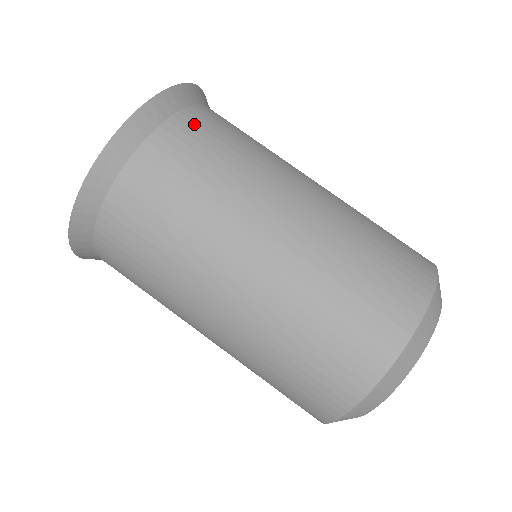
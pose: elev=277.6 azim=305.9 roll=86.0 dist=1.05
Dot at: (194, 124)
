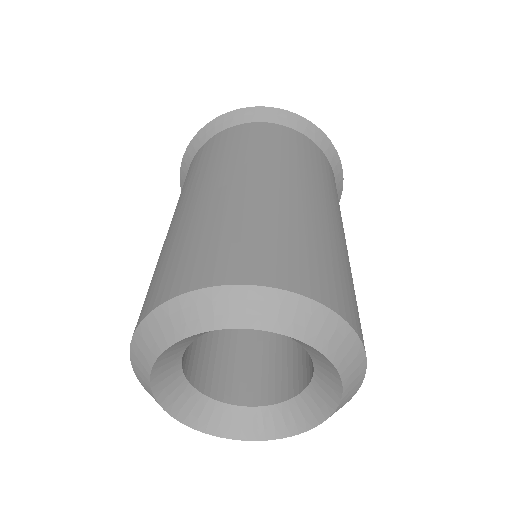
Dot at: occluded
